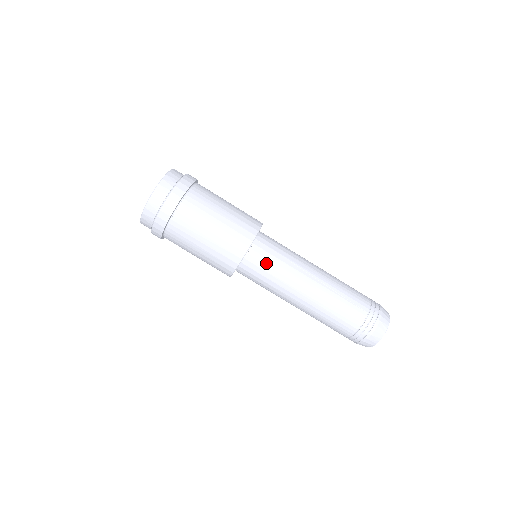
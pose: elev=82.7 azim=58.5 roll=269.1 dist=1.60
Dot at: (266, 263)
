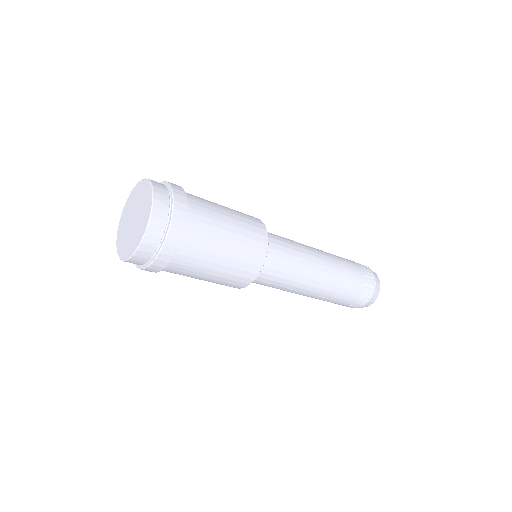
Dot at: occluded
